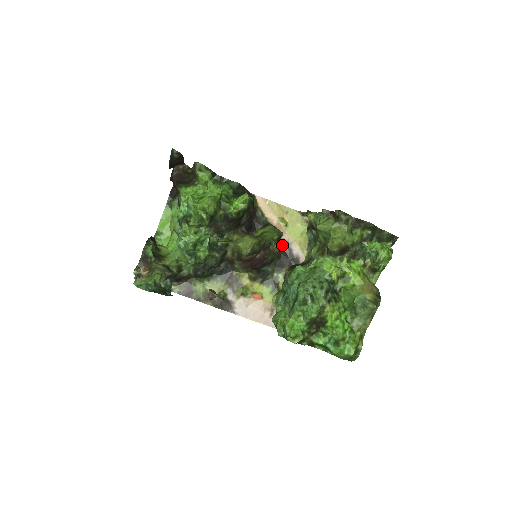
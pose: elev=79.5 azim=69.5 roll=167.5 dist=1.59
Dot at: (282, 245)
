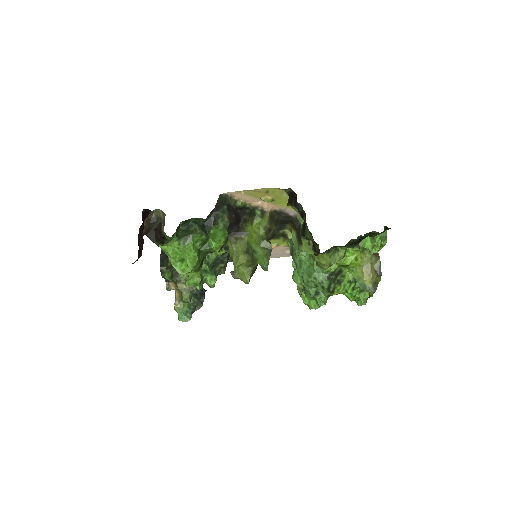
Dot at: (276, 214)
